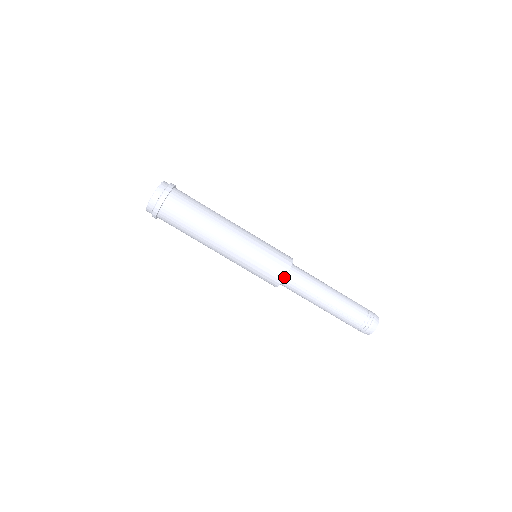
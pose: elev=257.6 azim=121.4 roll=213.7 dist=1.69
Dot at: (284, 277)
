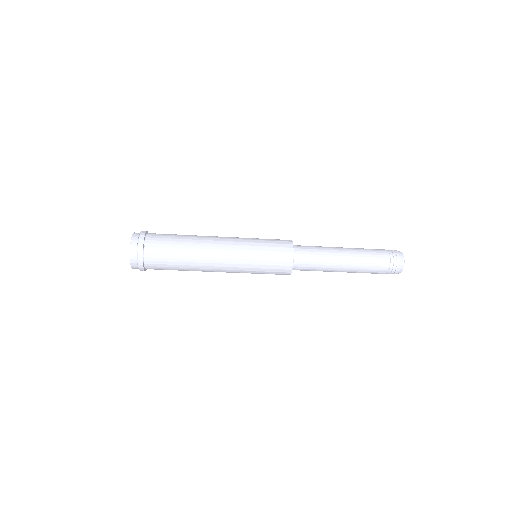
Dot at: occluded
